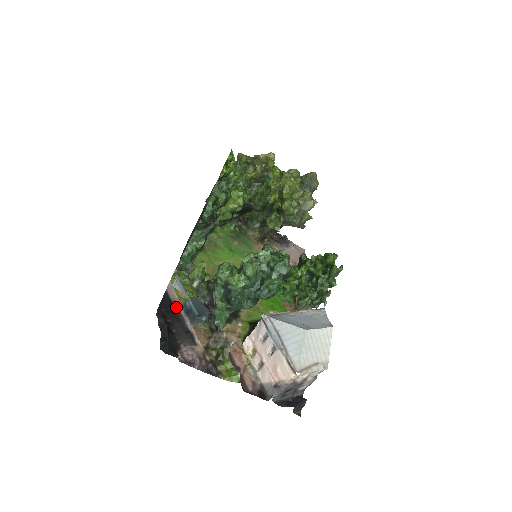
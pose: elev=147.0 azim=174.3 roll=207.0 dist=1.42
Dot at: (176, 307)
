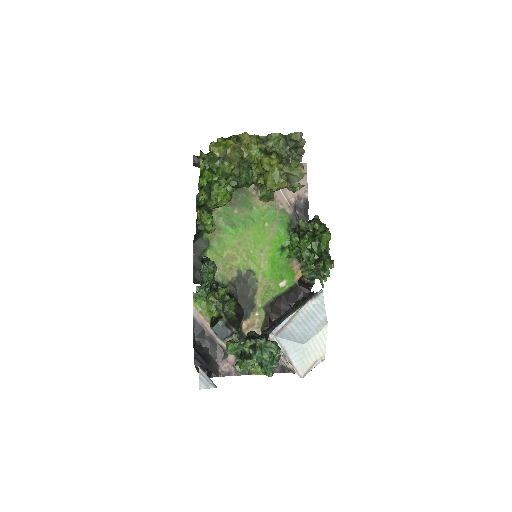
Dot at: (205, 329)
